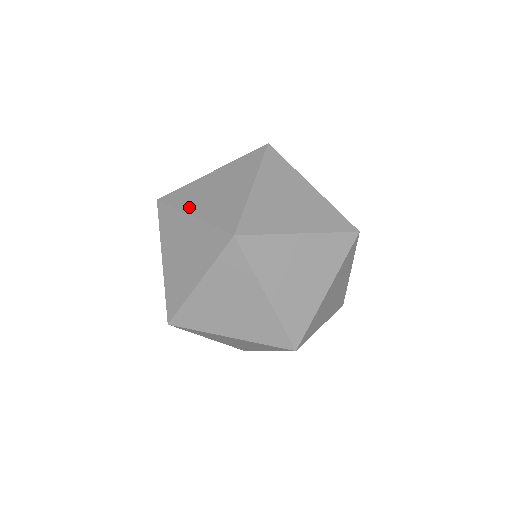
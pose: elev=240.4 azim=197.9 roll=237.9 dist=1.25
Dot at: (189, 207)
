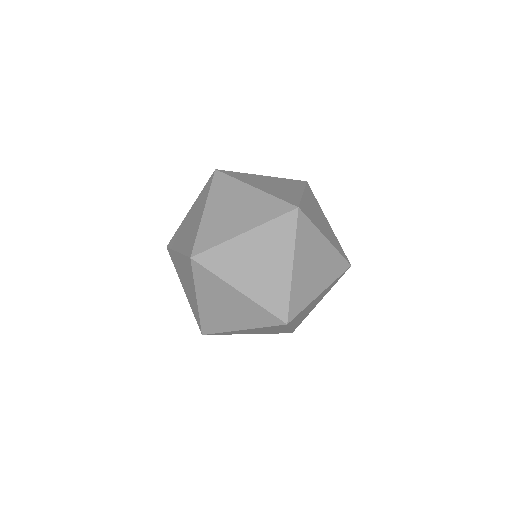
Dot at: occluded
